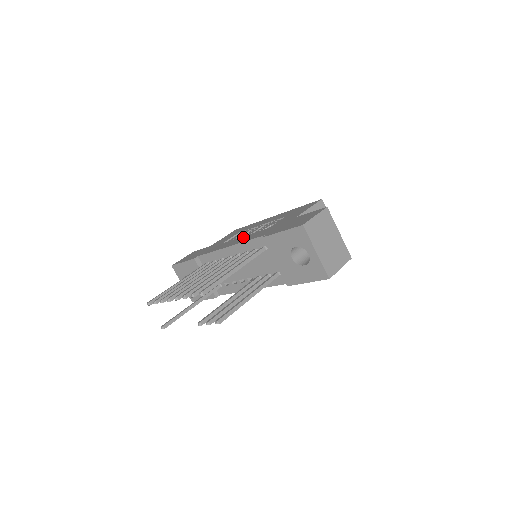
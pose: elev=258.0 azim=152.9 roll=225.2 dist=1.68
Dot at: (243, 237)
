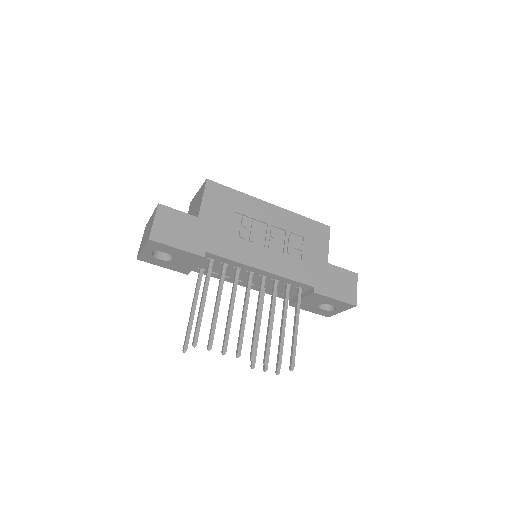
Dot at: (270, 254)
